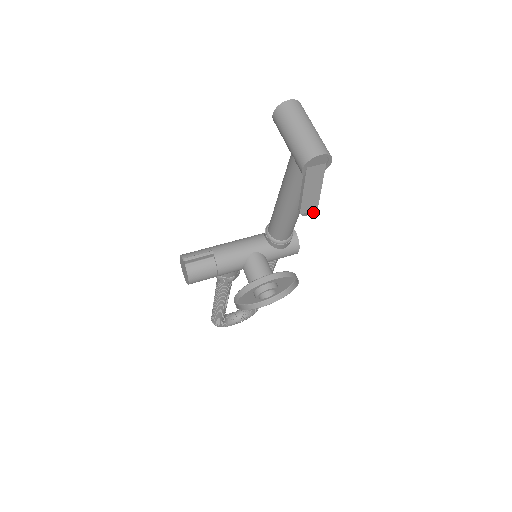
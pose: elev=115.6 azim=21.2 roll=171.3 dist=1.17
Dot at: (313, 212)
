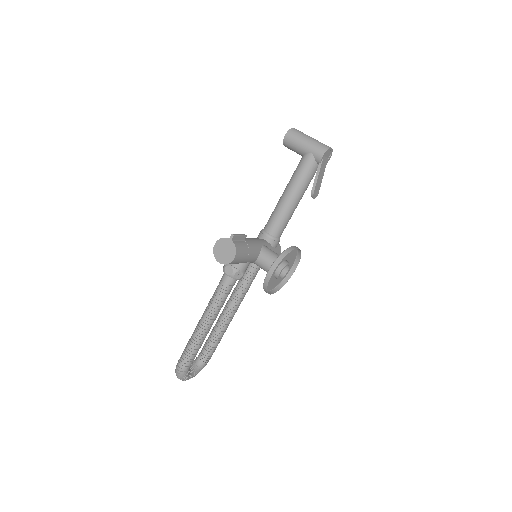
Dot at: occluded
